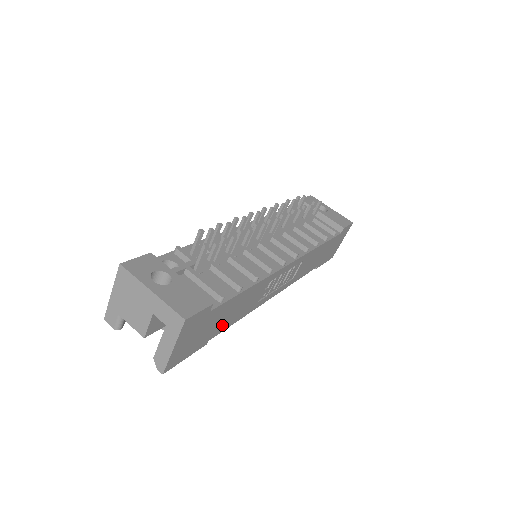
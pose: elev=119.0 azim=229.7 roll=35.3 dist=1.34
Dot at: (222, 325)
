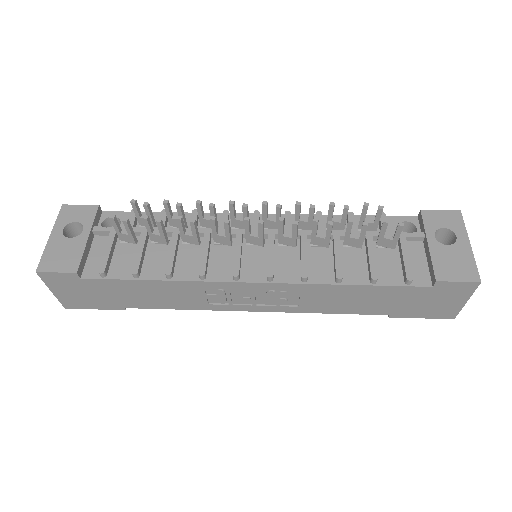
Dot at: (138, 301)
